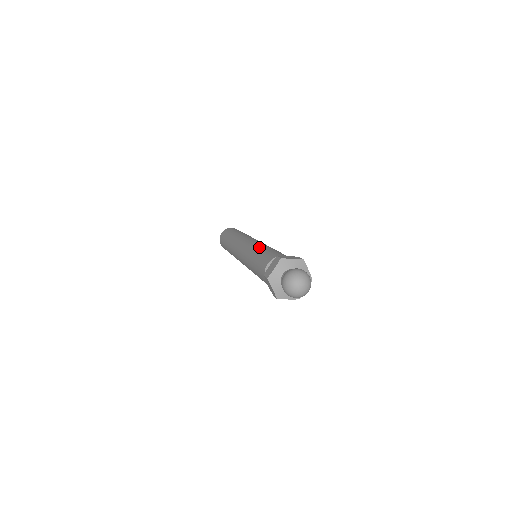
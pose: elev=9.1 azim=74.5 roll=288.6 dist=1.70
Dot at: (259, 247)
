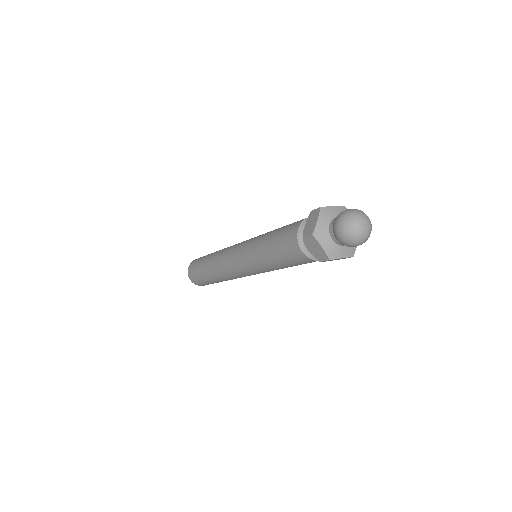
Dot at: (265, 233)
